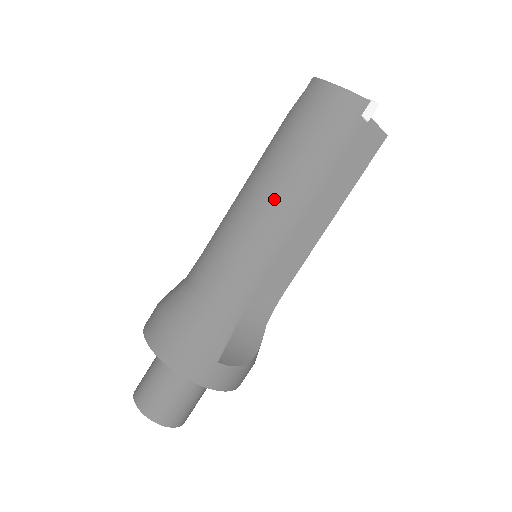
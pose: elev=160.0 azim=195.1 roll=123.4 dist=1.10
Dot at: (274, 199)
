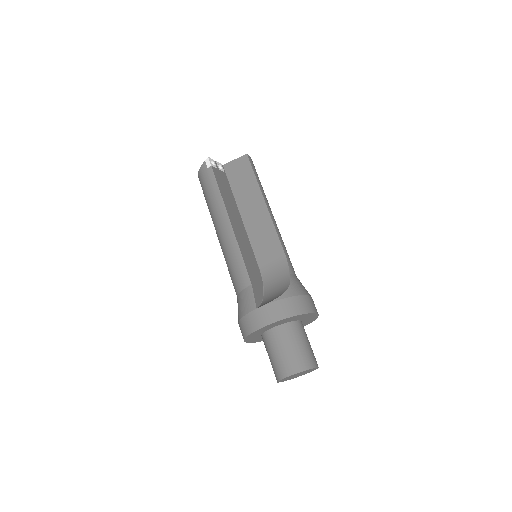
Dot at: (217, 228)
